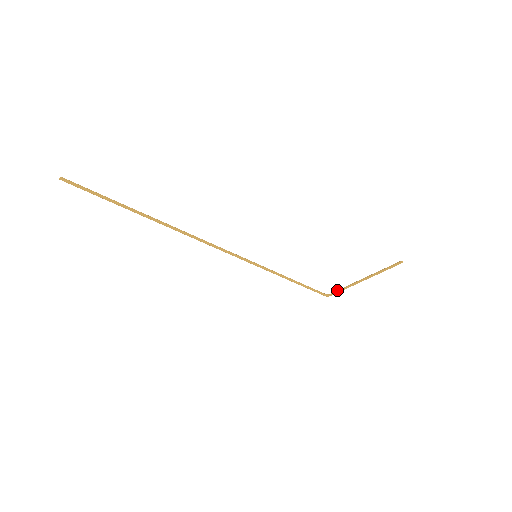
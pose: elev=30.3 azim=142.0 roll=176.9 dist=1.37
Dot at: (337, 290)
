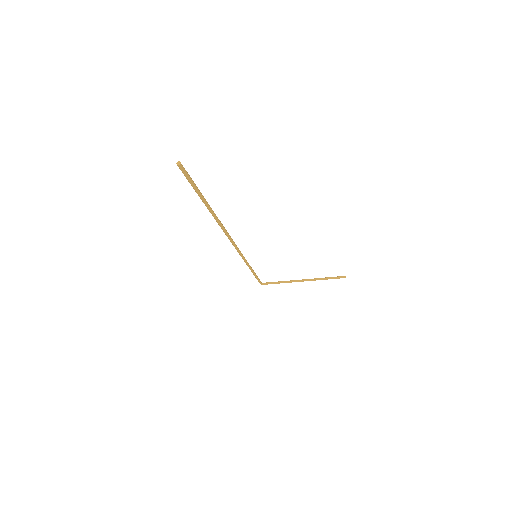
Dot at: (274, 282)
